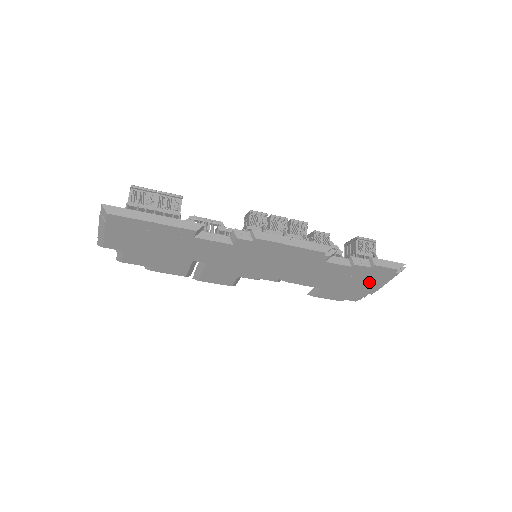
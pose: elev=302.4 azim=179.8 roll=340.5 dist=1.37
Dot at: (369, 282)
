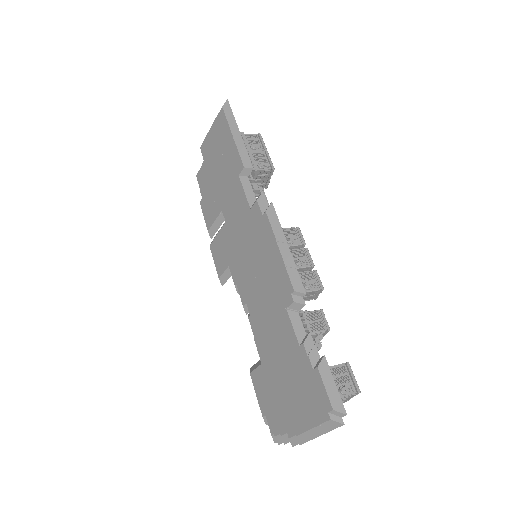
Dot at: (299, 403)
